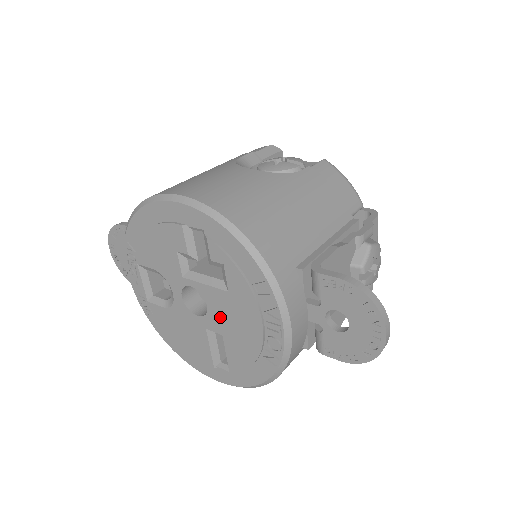
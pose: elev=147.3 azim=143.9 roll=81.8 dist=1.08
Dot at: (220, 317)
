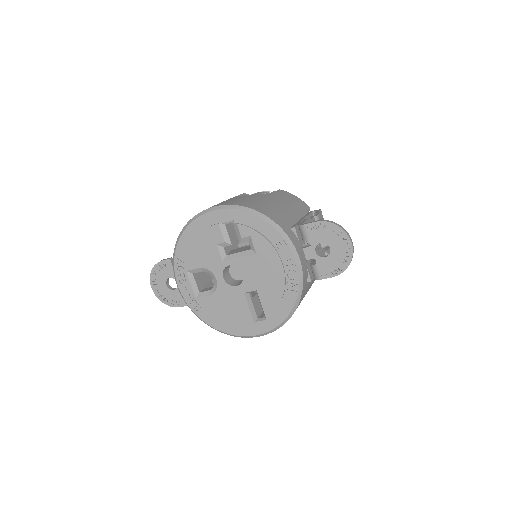
Dot at: (253, 277)
